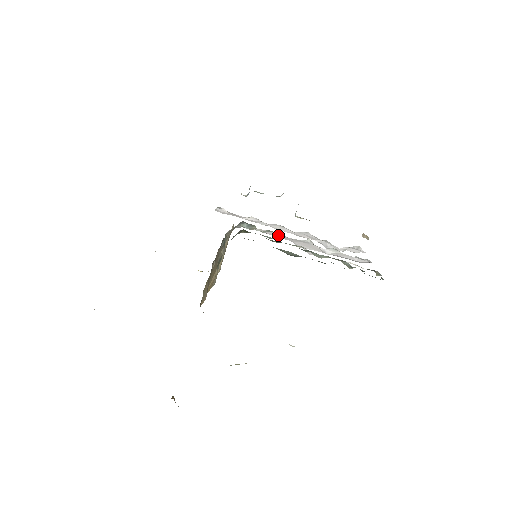
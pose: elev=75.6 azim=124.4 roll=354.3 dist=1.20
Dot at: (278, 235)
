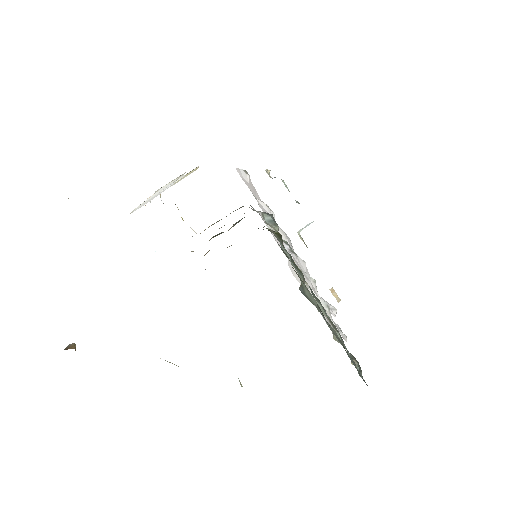
Dot at: (288, 251)
